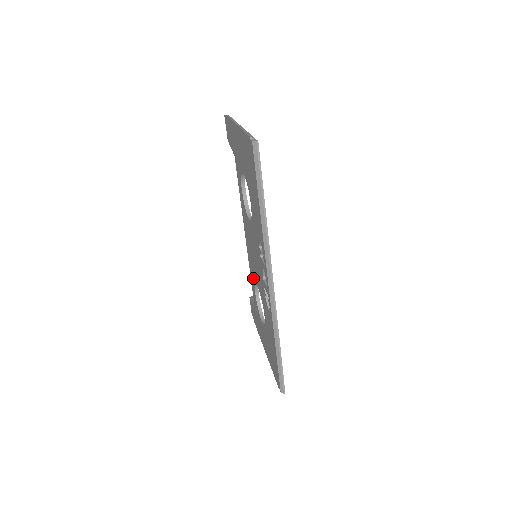
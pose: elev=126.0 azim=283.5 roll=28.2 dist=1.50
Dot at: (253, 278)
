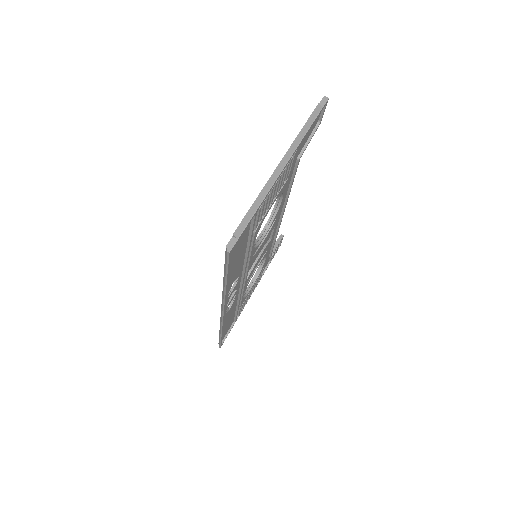
Dot at: occluded
